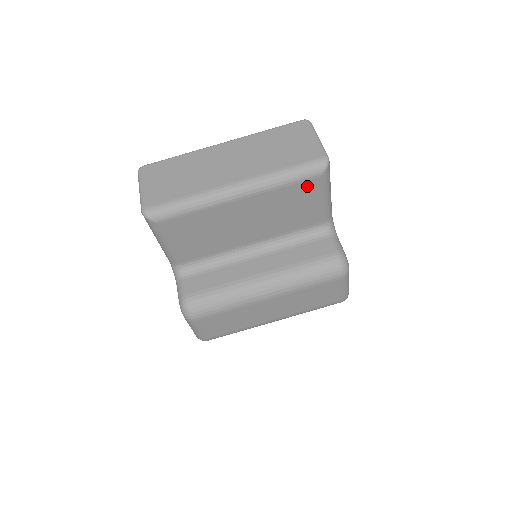
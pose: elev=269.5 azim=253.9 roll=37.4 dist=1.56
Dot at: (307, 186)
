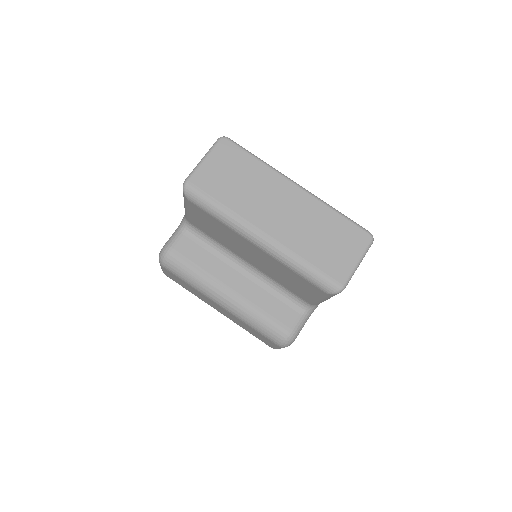
Dot at: (311, 286)
